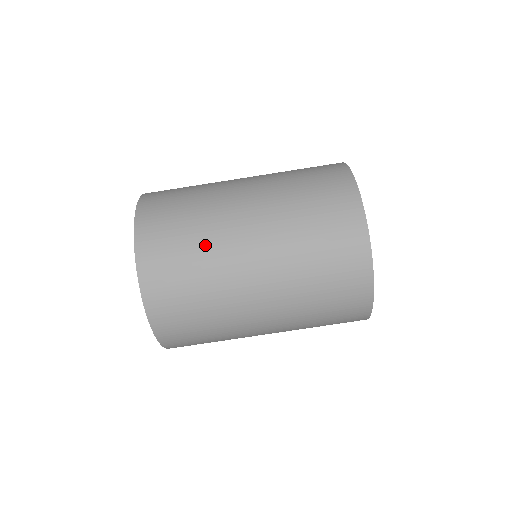
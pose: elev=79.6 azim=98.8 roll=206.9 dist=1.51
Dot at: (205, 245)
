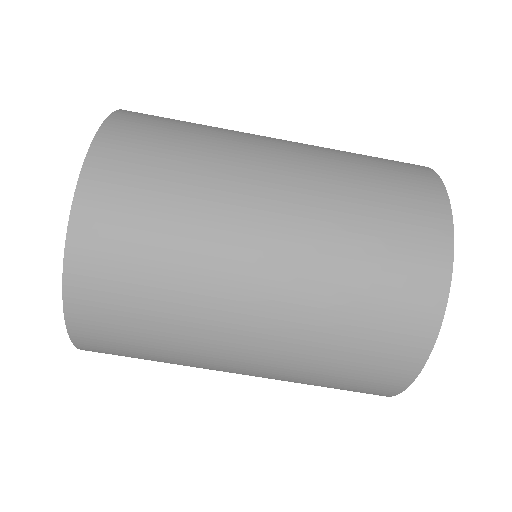
Dot at: (179, 311)
